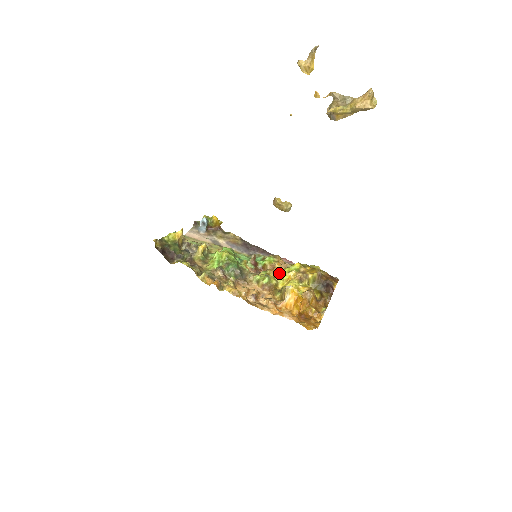
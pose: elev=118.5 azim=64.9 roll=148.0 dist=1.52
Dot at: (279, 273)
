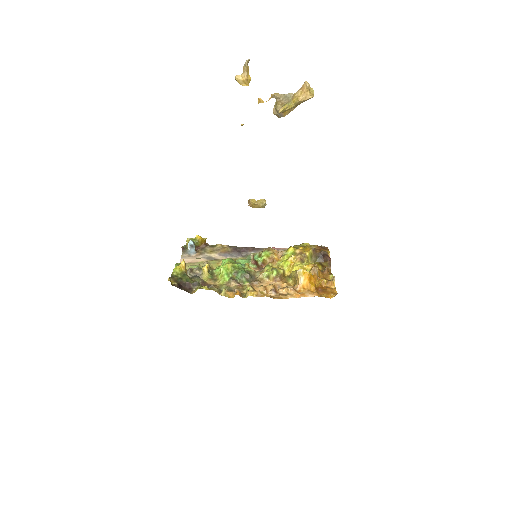
Dot at: (281, 262)
